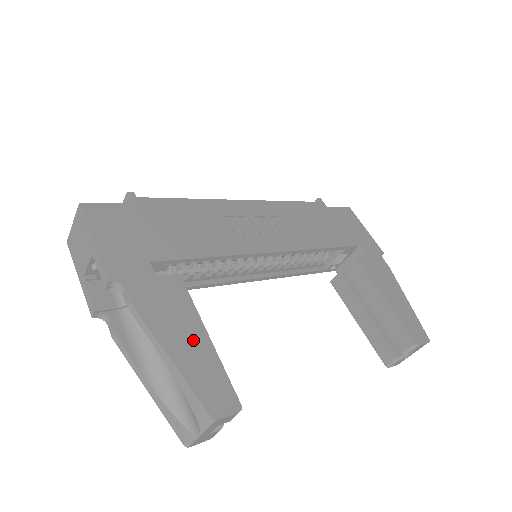
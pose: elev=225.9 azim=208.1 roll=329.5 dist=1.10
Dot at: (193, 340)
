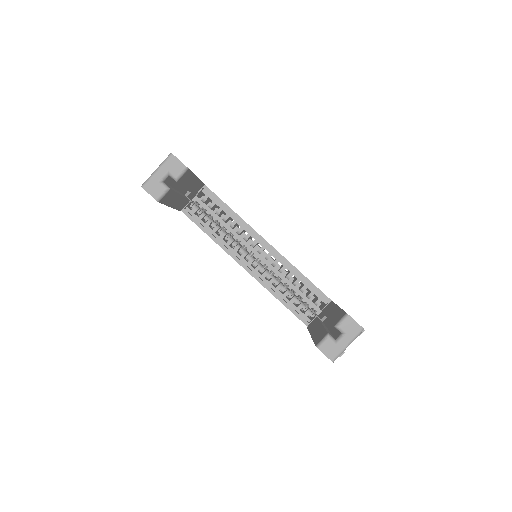
Dot at: occluded
